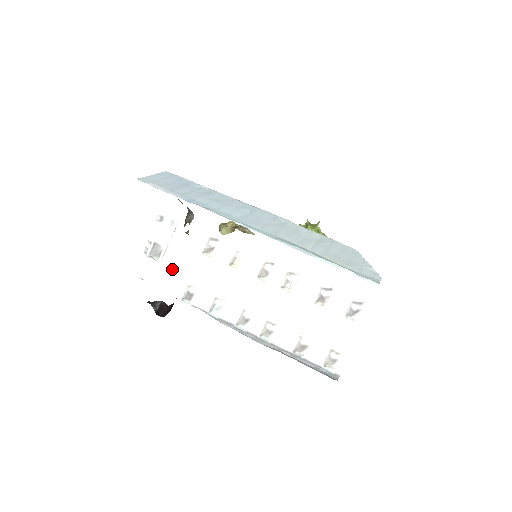
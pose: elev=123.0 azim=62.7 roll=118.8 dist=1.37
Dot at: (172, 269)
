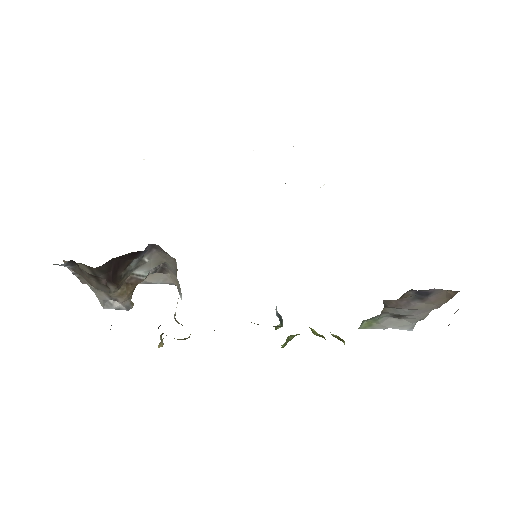
Dot at: occluded
